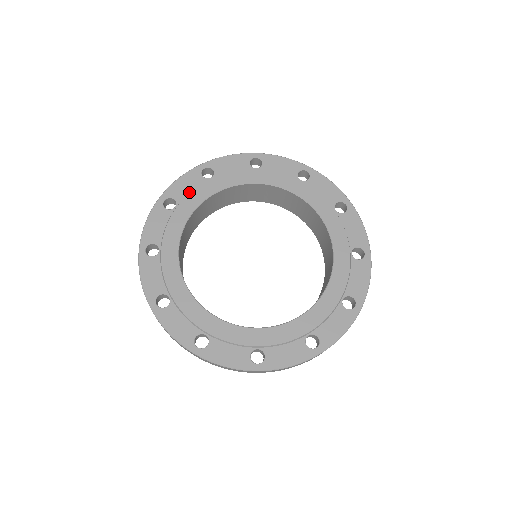
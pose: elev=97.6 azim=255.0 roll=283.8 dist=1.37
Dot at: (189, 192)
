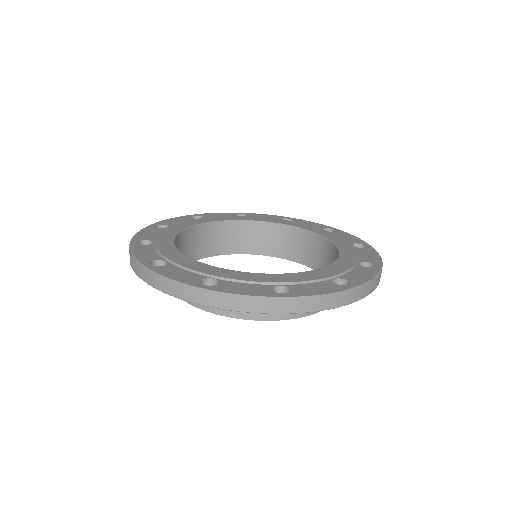
Dot at: occluded
